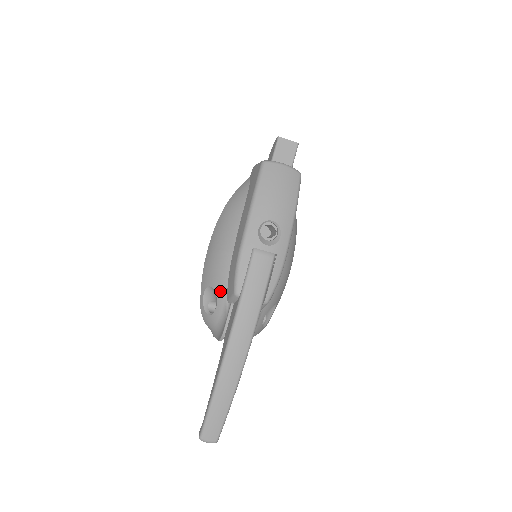
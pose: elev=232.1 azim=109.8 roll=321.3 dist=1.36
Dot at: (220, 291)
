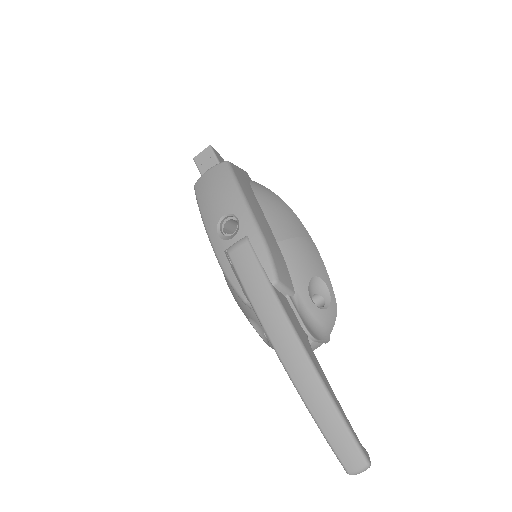
Dot at: (251, 313)
